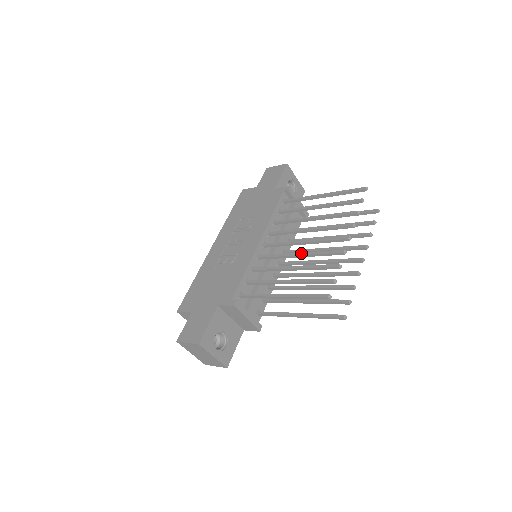
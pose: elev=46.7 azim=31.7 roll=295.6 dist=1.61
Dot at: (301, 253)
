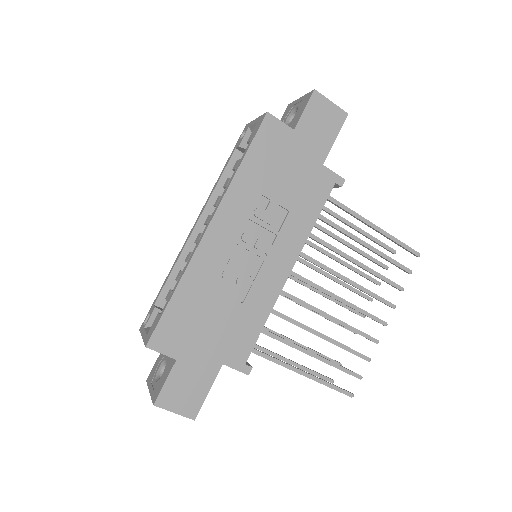
Dot at: (336, 319)
